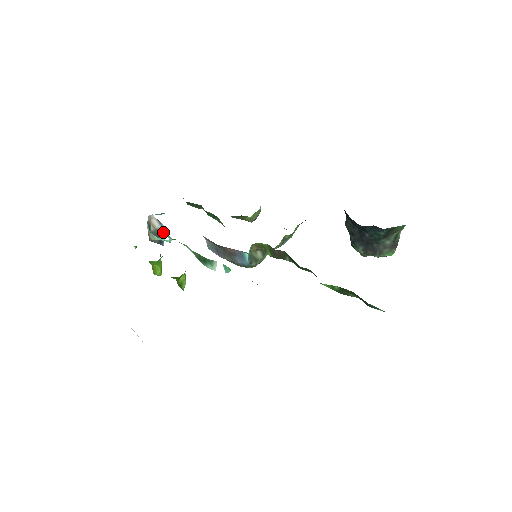
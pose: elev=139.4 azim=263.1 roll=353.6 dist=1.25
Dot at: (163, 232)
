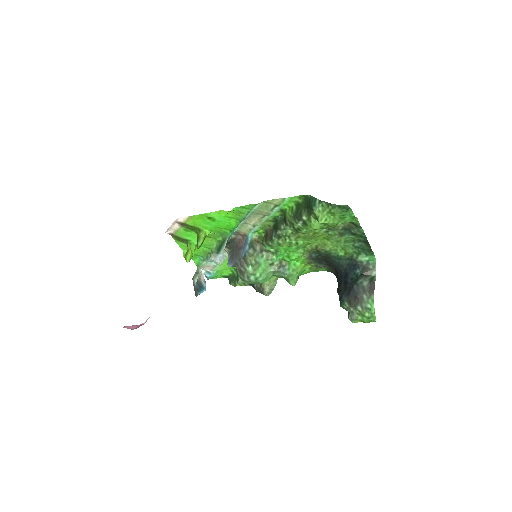
Dot at: (203, 287)
